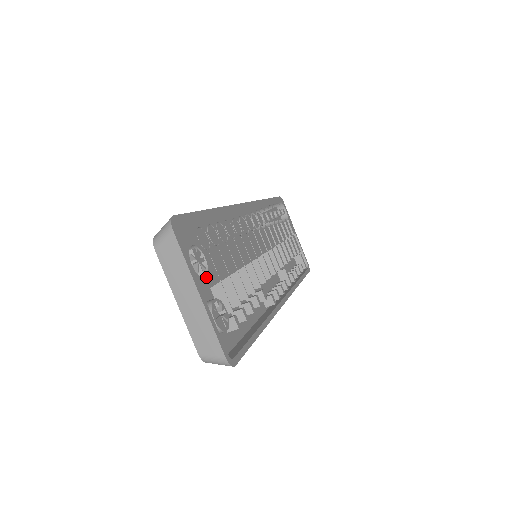
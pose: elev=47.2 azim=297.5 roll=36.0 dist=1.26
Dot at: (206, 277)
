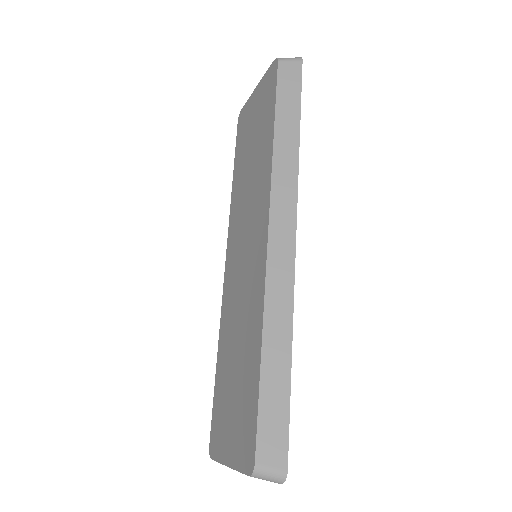
Dot at: occluded
